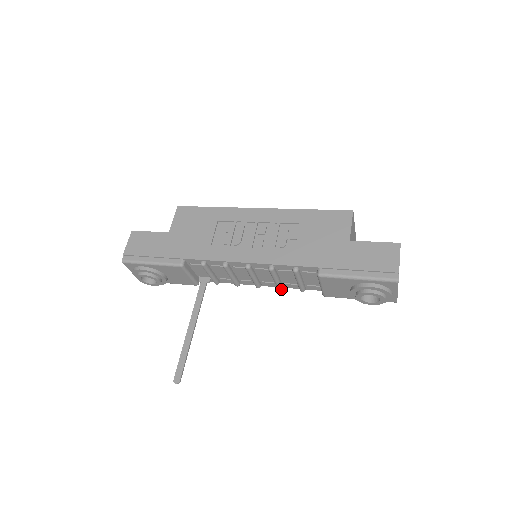
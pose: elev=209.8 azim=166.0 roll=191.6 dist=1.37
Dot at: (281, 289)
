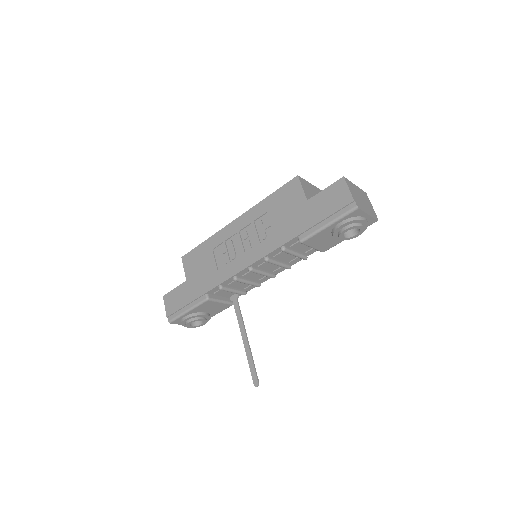
Dot at: (290, 268)
